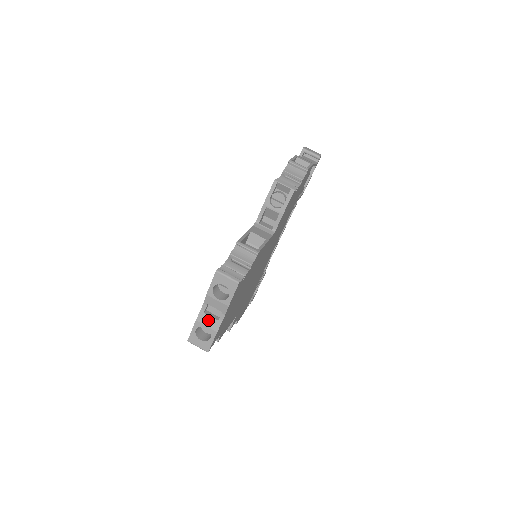
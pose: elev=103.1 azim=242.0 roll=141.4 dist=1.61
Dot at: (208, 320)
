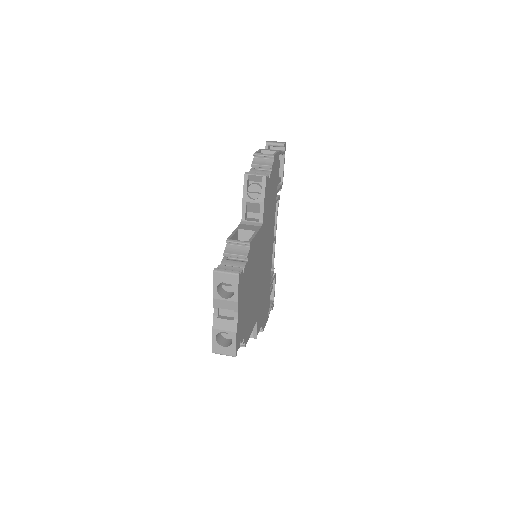
Dot at: (224, 324)
